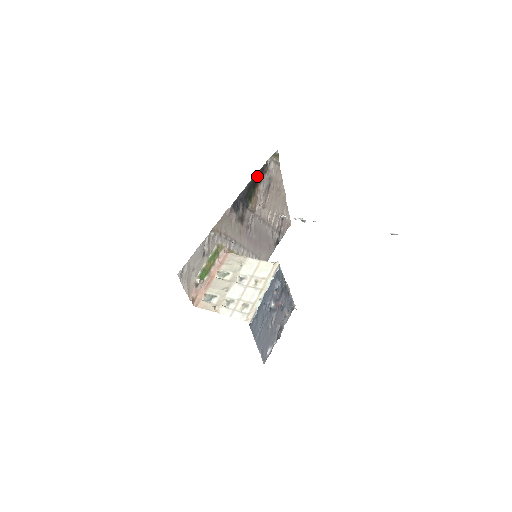
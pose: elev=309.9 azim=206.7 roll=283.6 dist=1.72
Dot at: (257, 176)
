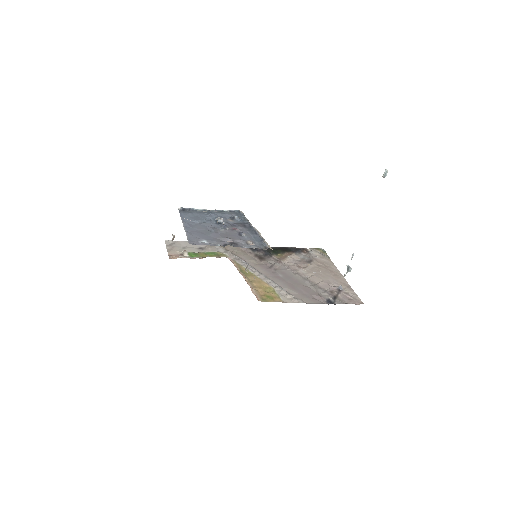
Dot at: (290, 249)
